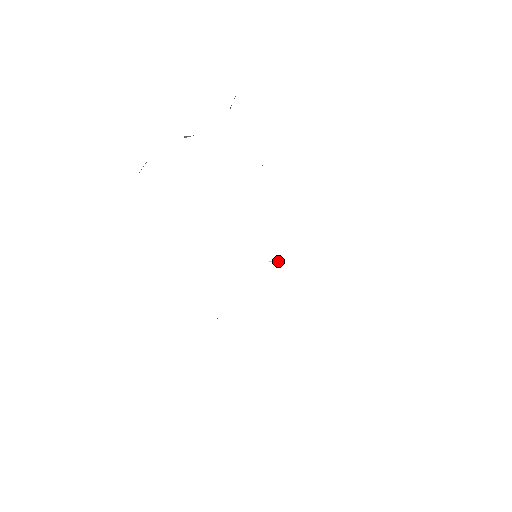
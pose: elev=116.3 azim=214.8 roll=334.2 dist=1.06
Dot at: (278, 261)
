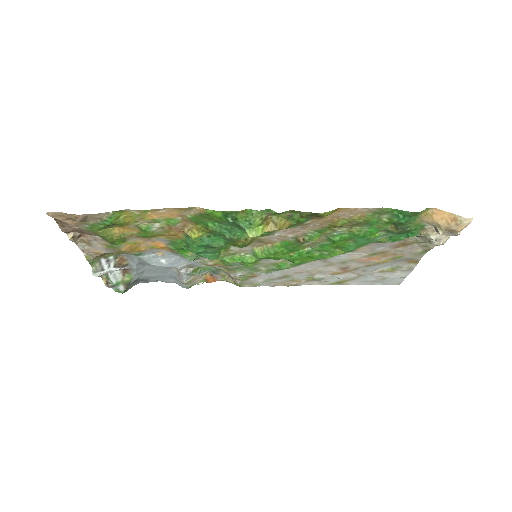
Dot at: (273, 261)
